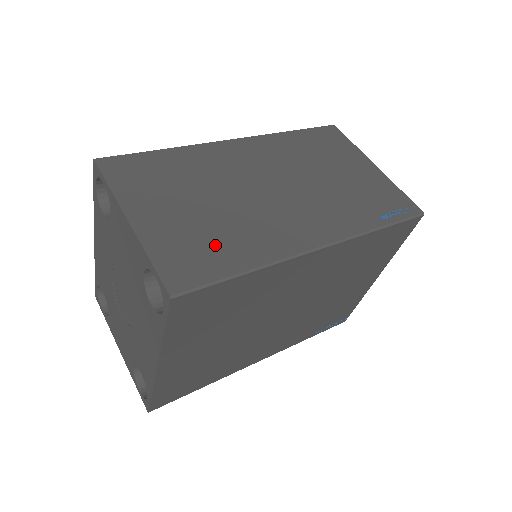
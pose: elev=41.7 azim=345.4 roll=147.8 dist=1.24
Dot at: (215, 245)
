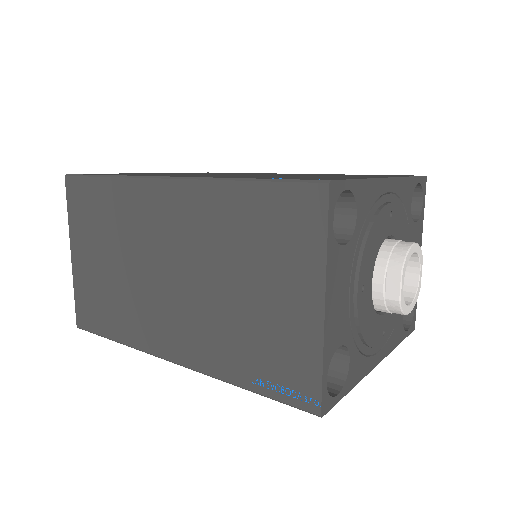
Dot at: (106, 307)
